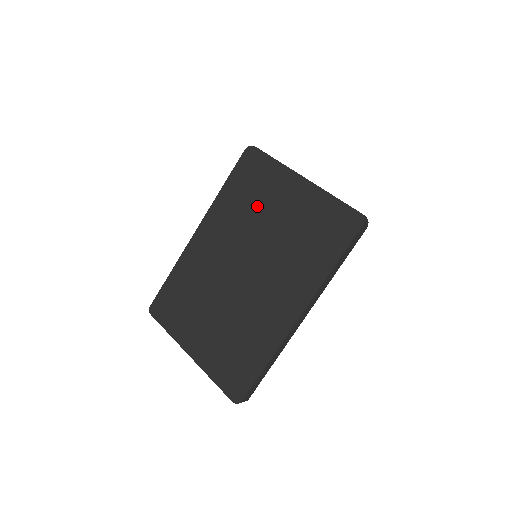
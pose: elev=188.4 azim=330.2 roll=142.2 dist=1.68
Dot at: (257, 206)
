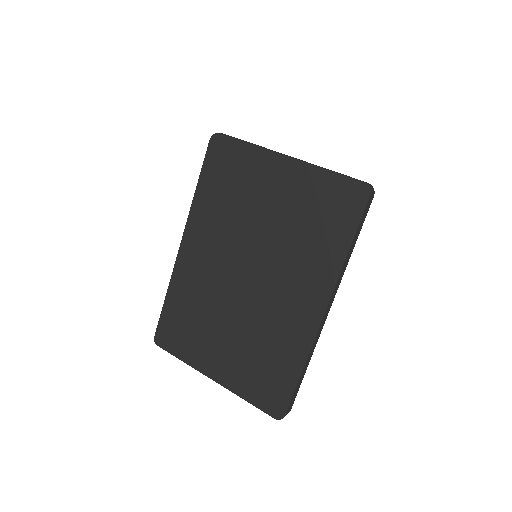
Dot at: (242, 201)
